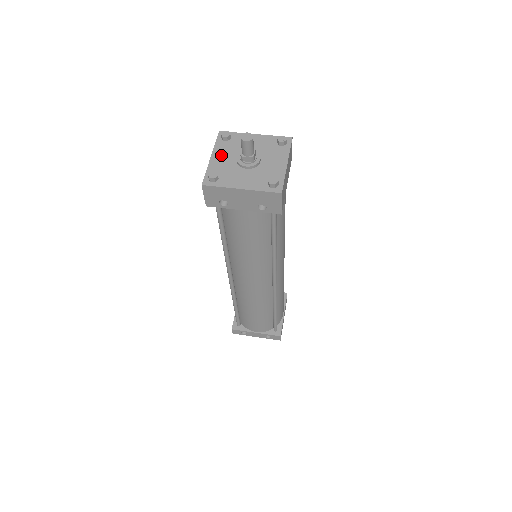
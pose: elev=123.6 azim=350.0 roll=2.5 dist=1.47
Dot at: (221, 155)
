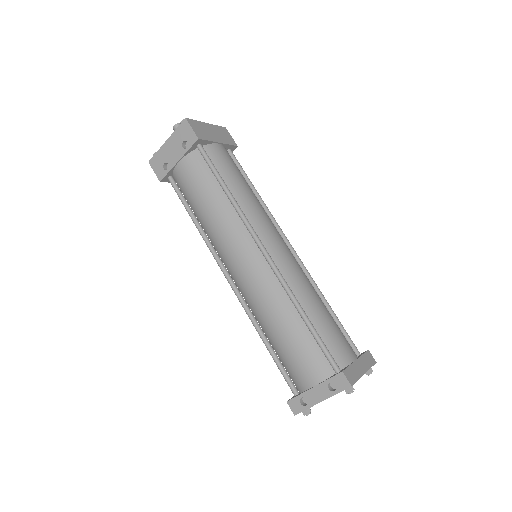
Dot at: occluded
